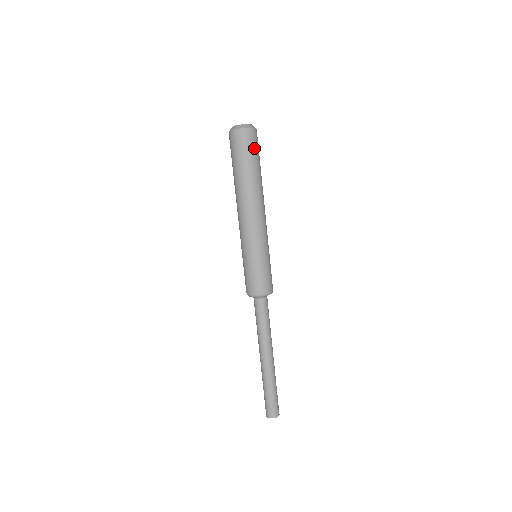
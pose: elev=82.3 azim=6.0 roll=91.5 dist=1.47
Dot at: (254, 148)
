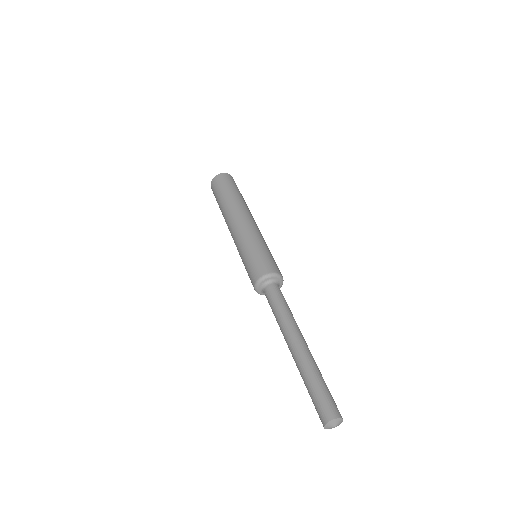
Dot at: (237, 187)
